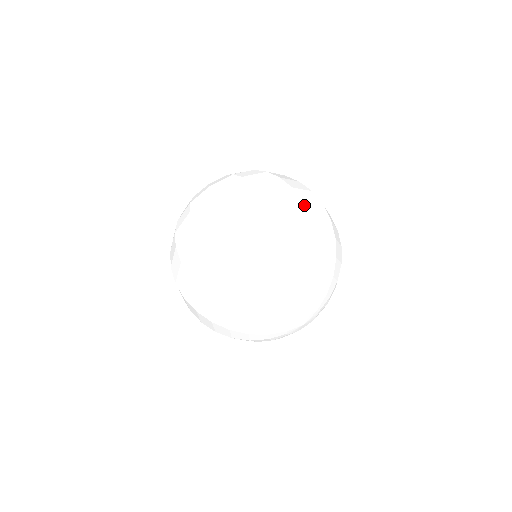
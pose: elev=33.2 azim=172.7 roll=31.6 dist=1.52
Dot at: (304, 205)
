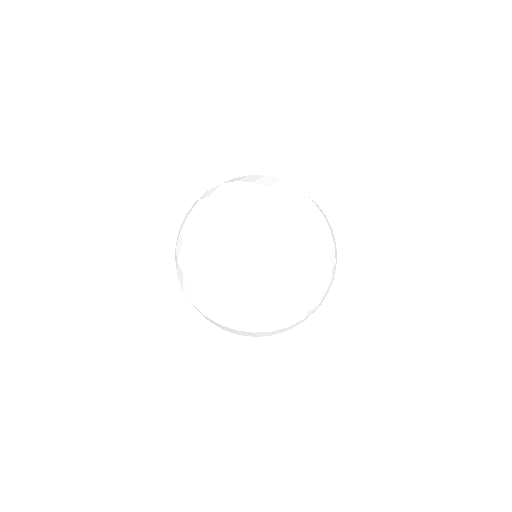
Dot at: occluded
